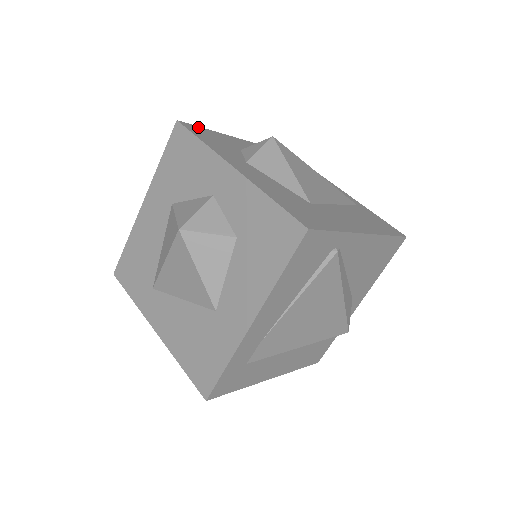
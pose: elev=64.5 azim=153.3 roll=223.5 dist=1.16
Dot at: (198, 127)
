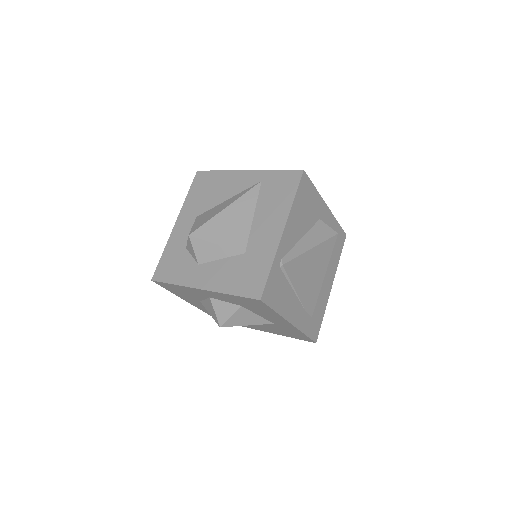
Dot at: (159, 265)
